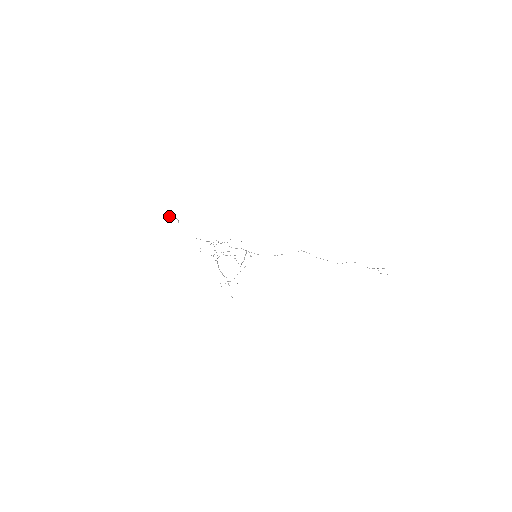
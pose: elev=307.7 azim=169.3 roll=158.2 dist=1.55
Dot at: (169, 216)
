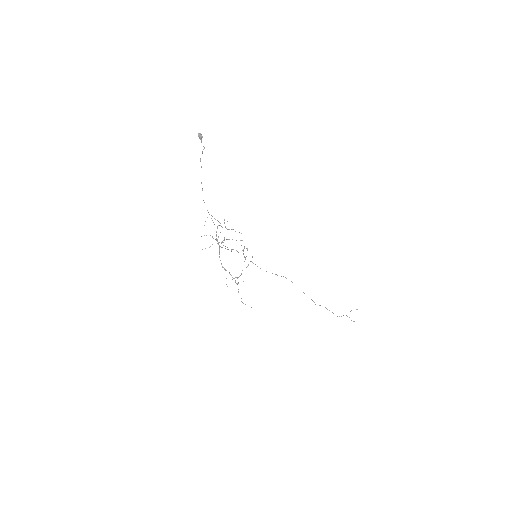
Dot at: (199, 137)
